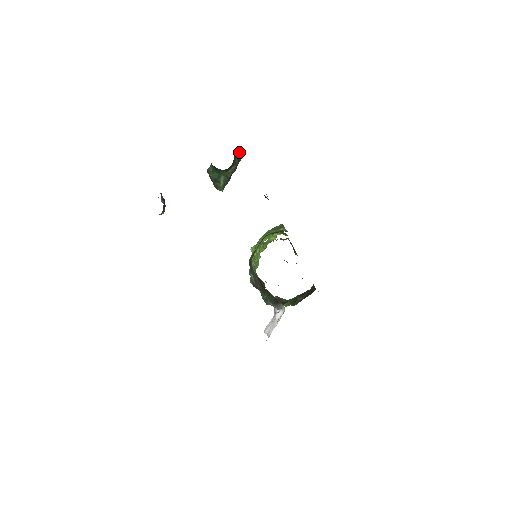
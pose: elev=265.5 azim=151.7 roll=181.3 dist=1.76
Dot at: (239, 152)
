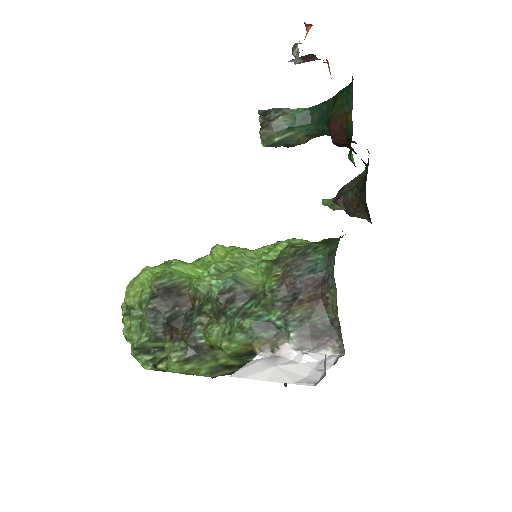
Dot at: occluded
